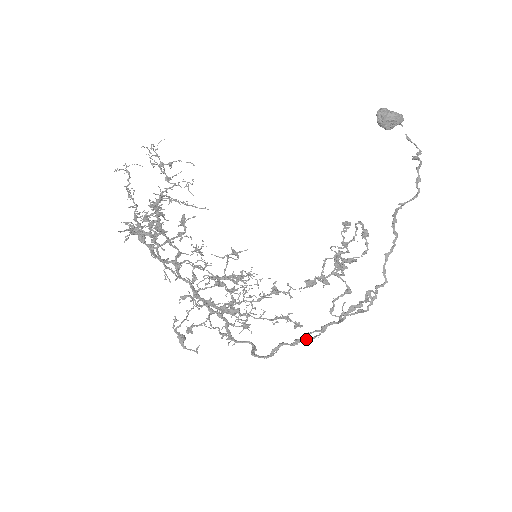
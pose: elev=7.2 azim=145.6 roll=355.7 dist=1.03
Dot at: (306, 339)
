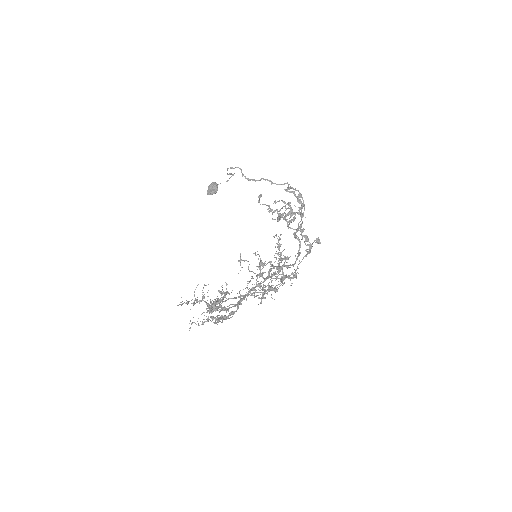
Dot at: (299, 222)
